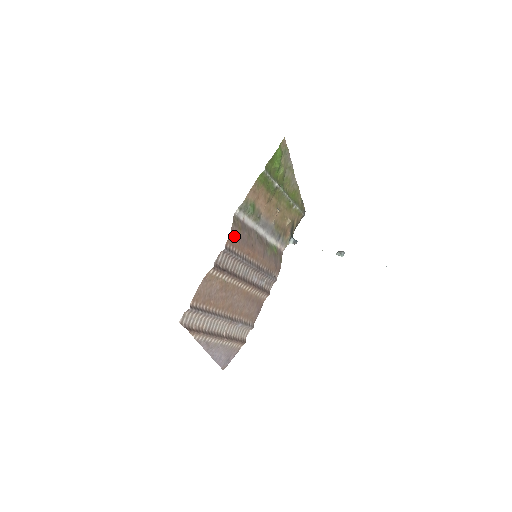
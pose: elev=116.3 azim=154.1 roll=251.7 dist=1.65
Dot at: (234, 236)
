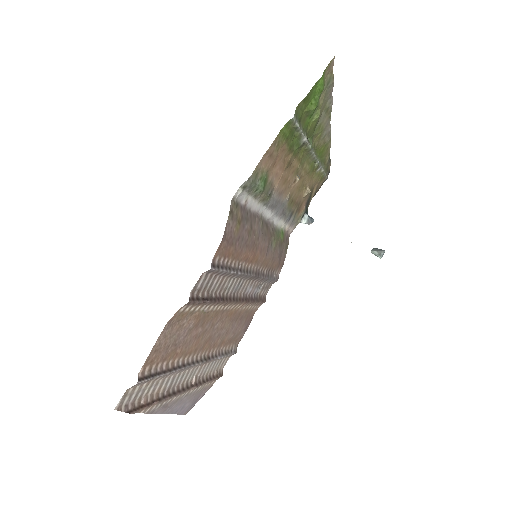
Dot at: (228, 239)
